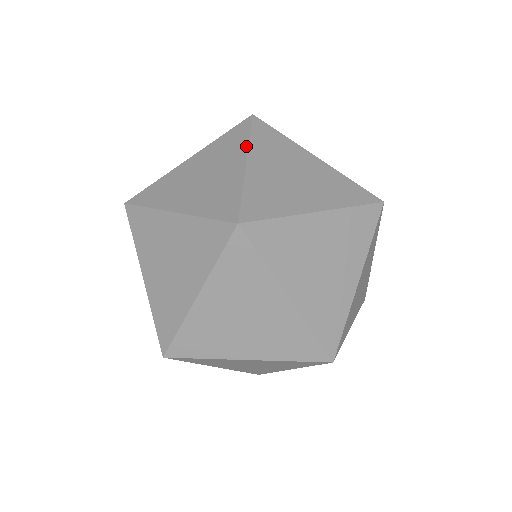
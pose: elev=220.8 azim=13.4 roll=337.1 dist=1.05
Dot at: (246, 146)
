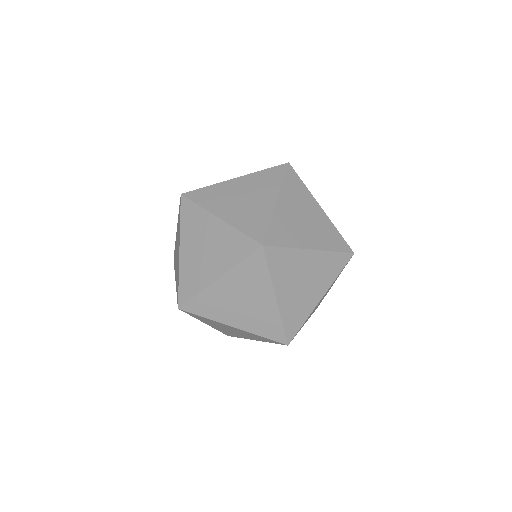
Dot at: occluded
